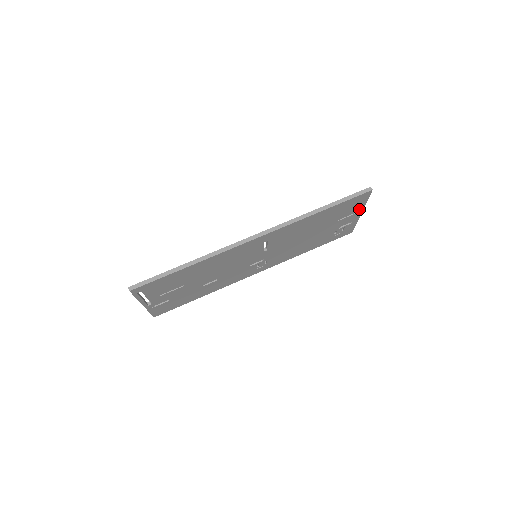
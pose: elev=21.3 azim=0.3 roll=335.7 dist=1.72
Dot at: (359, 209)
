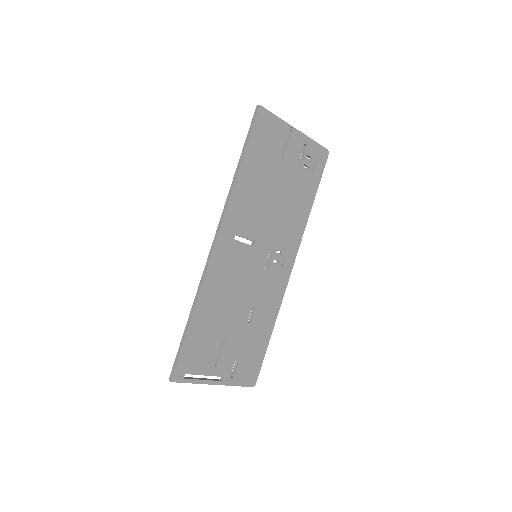
Dot at: (286, 130)
